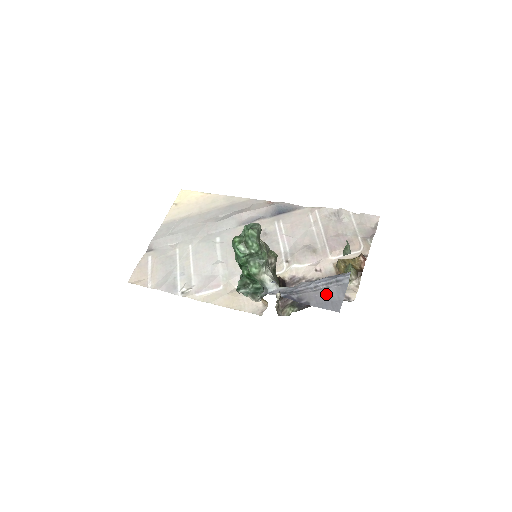
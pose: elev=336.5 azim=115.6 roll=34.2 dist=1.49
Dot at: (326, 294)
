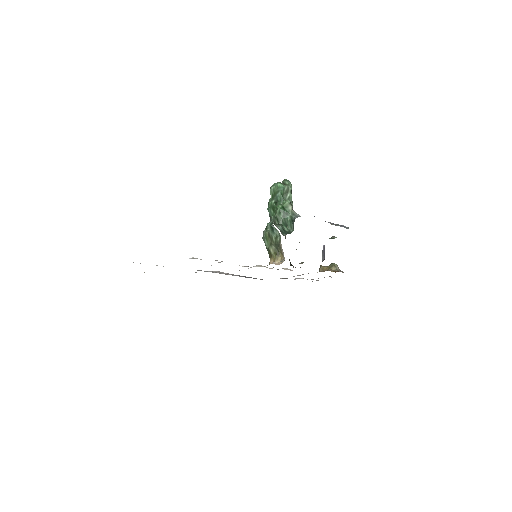
Dot at: occluded
